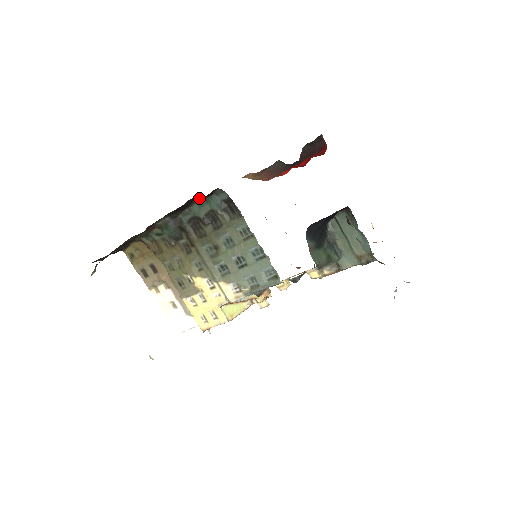
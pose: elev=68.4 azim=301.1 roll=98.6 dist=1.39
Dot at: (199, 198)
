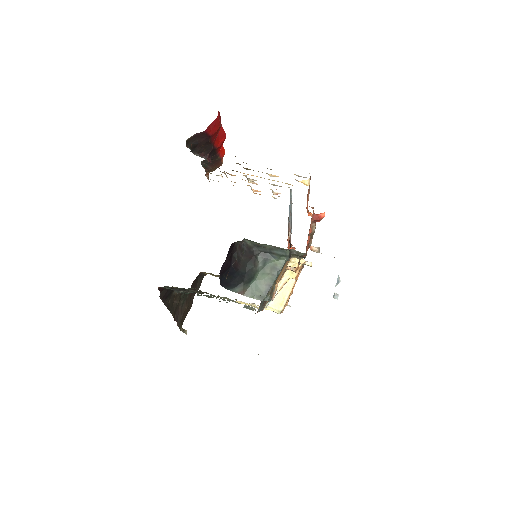
Dot at: (165, 286)
